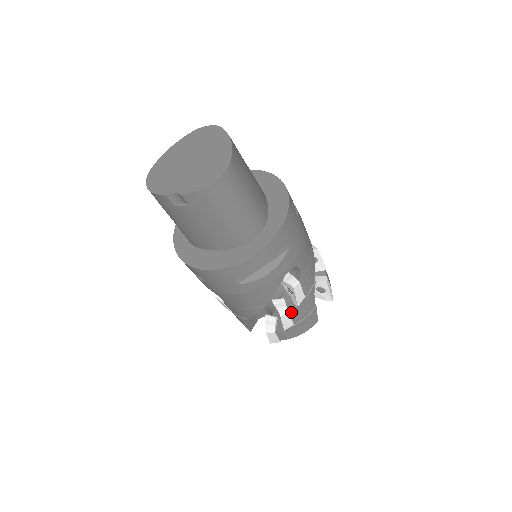
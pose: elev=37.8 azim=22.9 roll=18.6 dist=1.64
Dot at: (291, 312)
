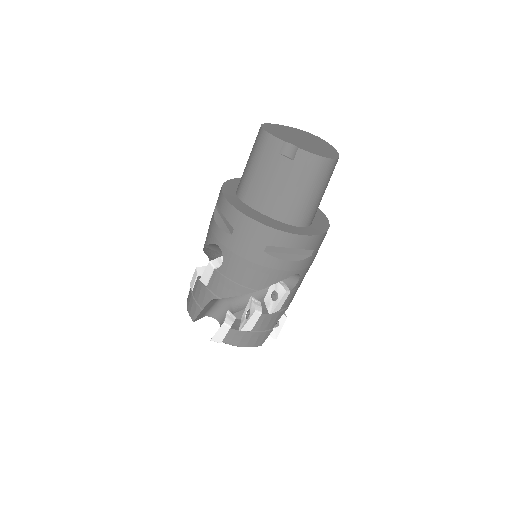
Dot at: (262, 315)
